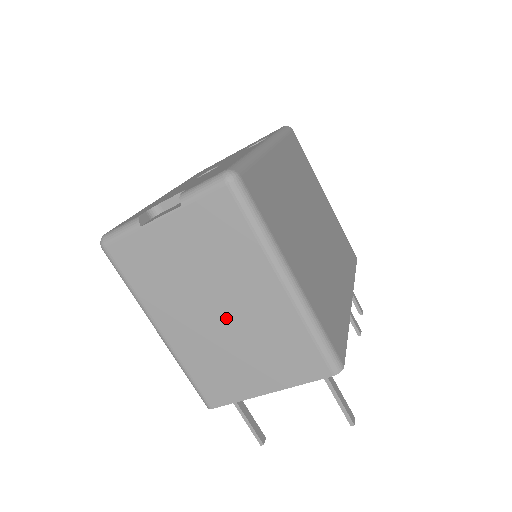
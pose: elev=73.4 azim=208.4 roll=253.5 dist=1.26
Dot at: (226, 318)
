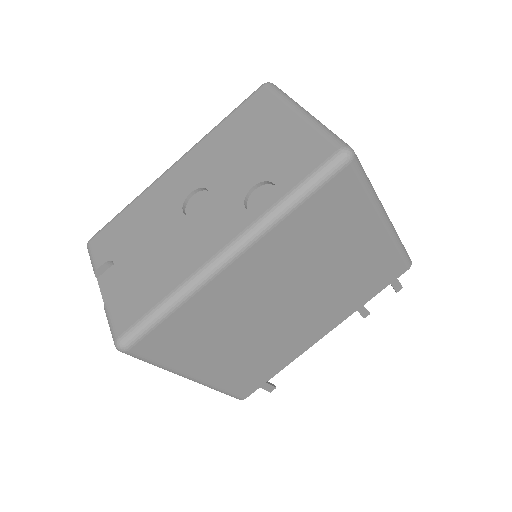
Dot at: occluded
